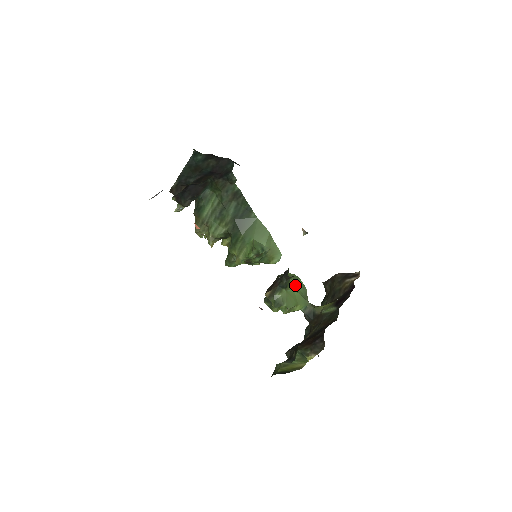
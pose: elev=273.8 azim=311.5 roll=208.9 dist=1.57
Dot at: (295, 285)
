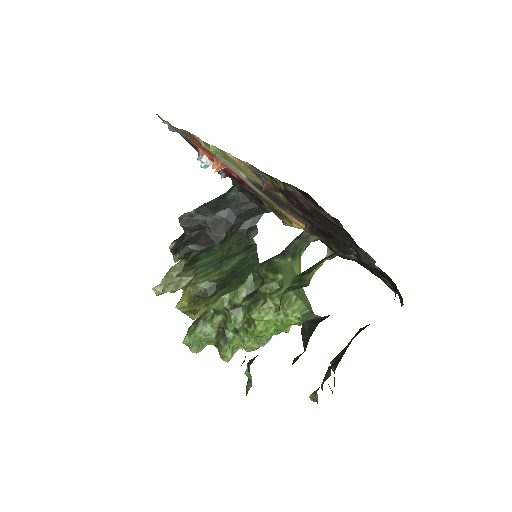
Dot at: occluded
